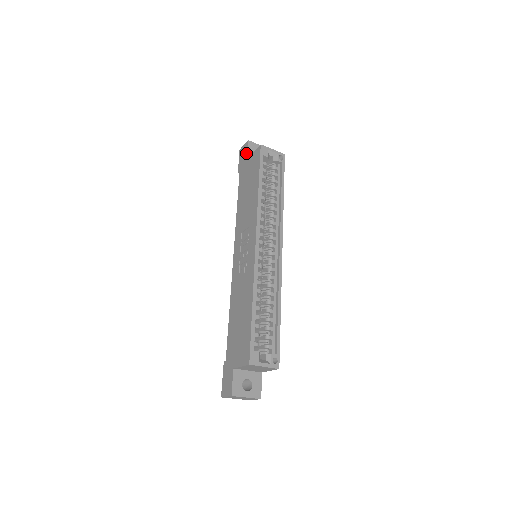
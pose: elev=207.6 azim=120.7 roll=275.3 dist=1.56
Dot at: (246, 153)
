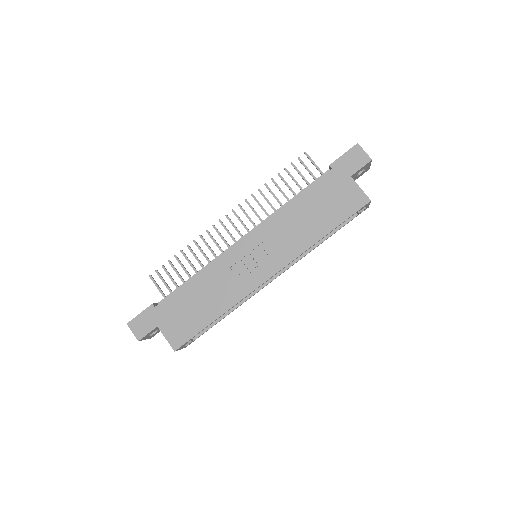
Dot at: (356, 169)
